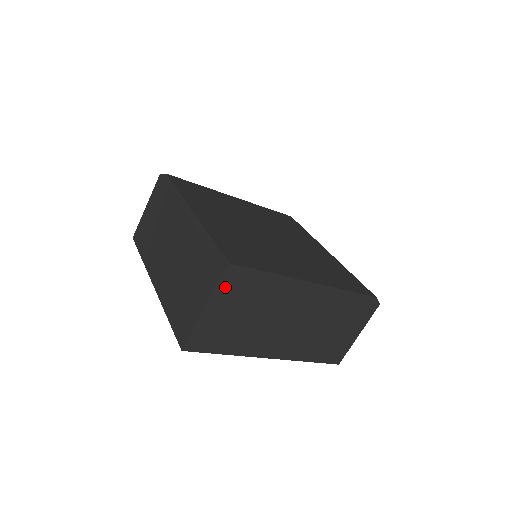
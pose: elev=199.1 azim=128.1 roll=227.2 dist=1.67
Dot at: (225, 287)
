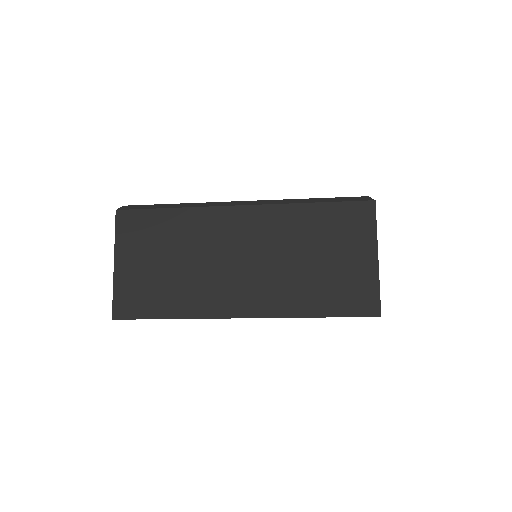
Dot at: (126, 229)
